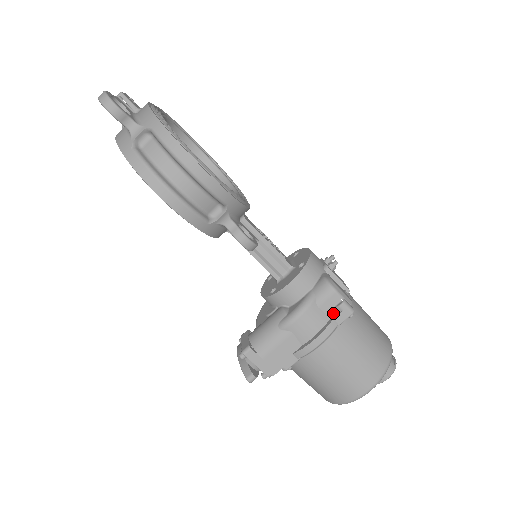
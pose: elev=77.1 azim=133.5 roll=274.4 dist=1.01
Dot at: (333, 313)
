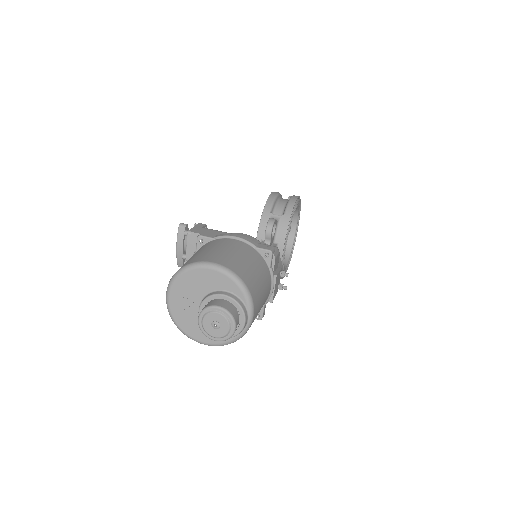
Dot at: occluded
